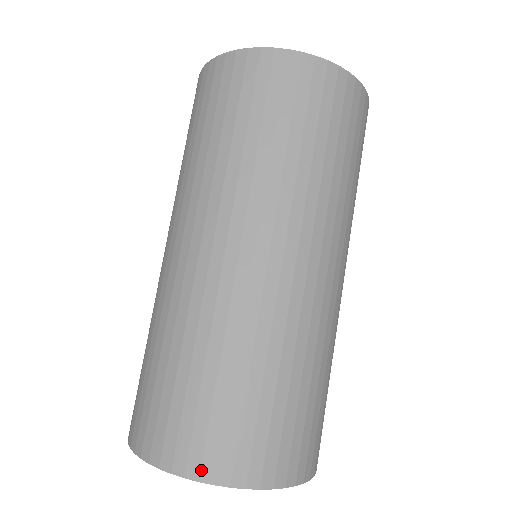
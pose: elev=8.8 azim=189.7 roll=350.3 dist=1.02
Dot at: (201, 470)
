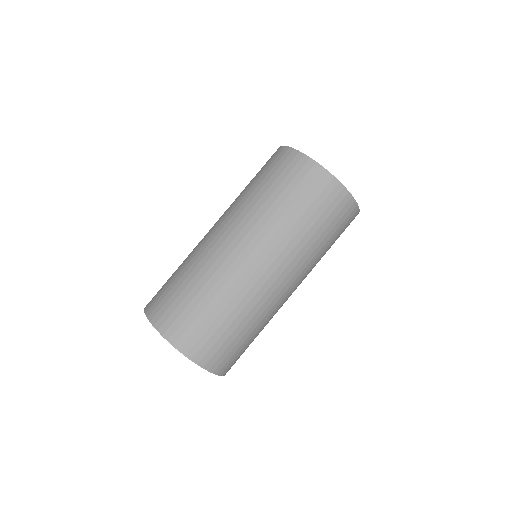
Dot at: (149, 310)
